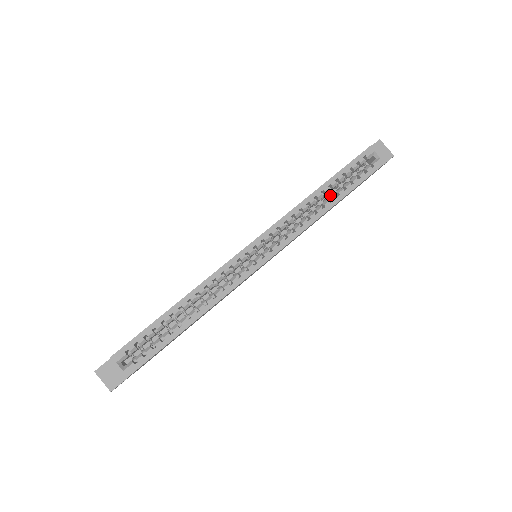
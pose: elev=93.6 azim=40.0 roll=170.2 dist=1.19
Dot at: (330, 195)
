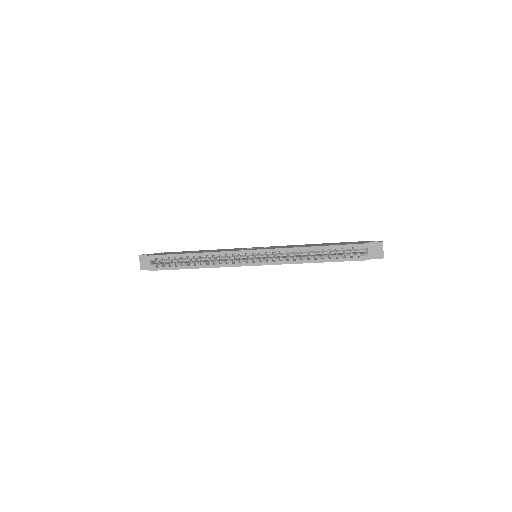
Dot at: (322, 254)
